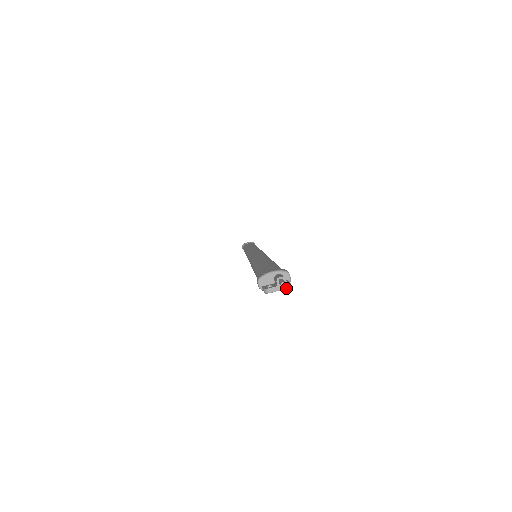
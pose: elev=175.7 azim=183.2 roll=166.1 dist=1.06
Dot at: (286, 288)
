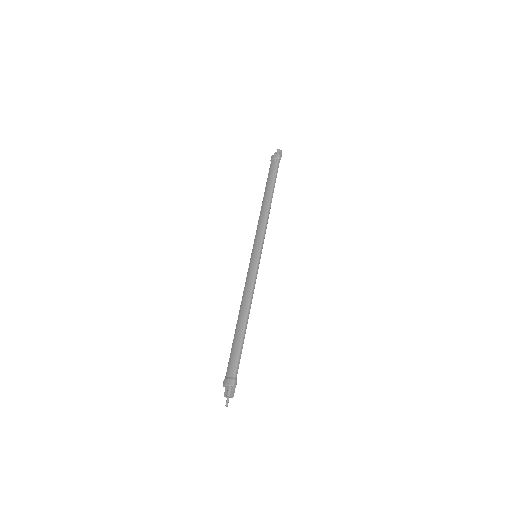
Dot at: occluded
